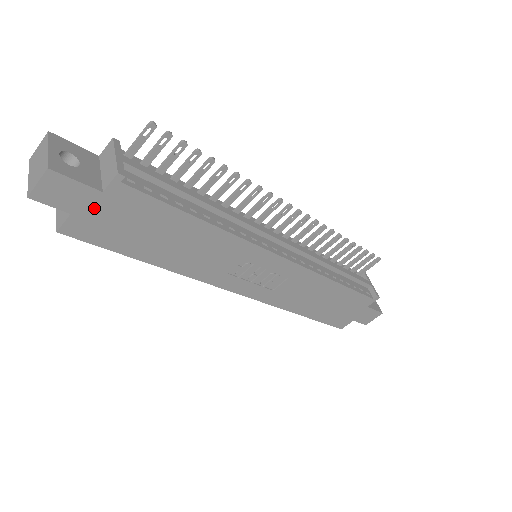
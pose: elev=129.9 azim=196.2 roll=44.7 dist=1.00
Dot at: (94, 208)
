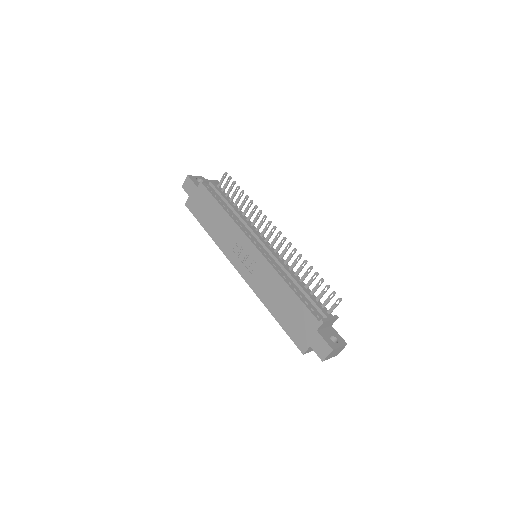
Dot at: (195, 195)
